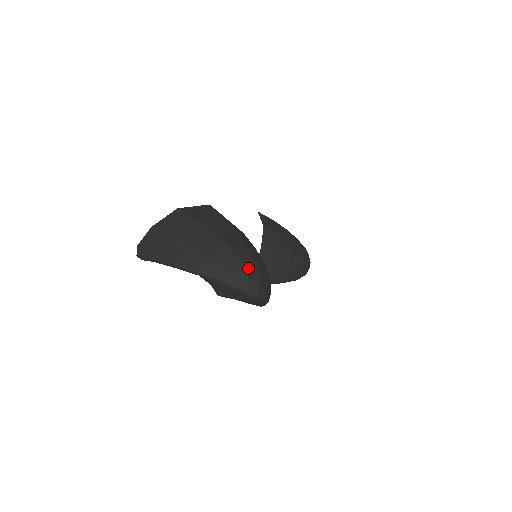
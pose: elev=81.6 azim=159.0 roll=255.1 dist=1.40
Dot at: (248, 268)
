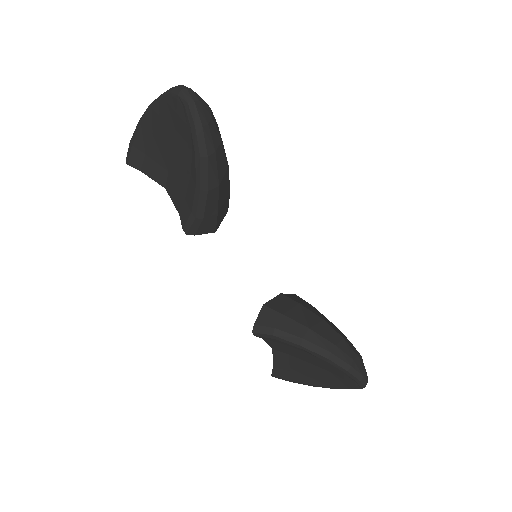
Dot at: occluded
